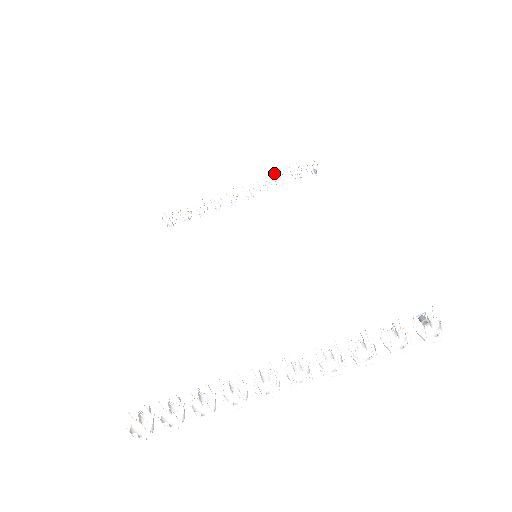
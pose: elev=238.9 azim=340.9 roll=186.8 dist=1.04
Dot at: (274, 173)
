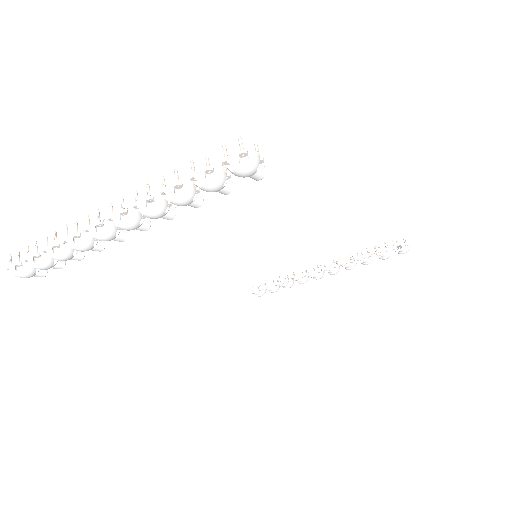
Dot at: (362, 254)
